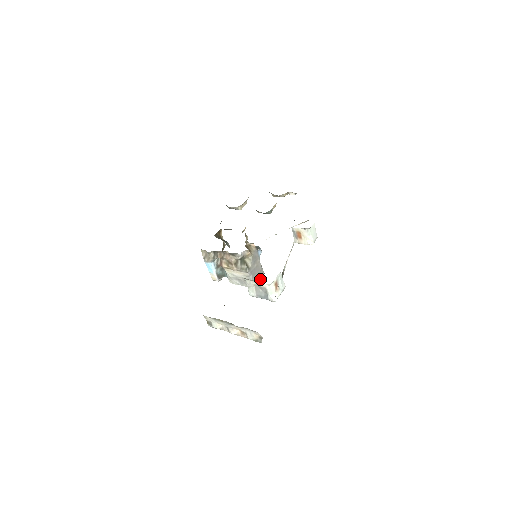
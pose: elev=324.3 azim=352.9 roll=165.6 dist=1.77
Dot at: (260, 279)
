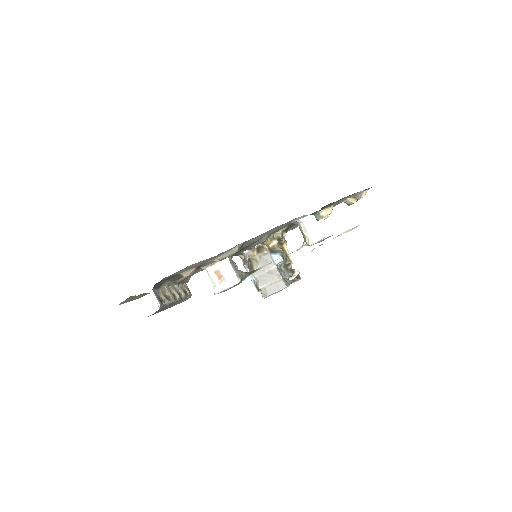
Dot at: (277, 291)
